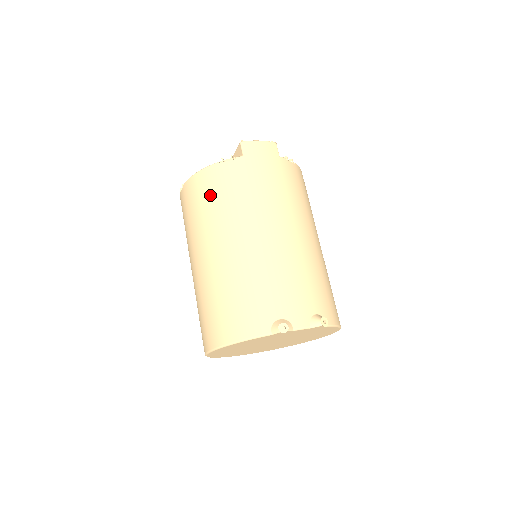
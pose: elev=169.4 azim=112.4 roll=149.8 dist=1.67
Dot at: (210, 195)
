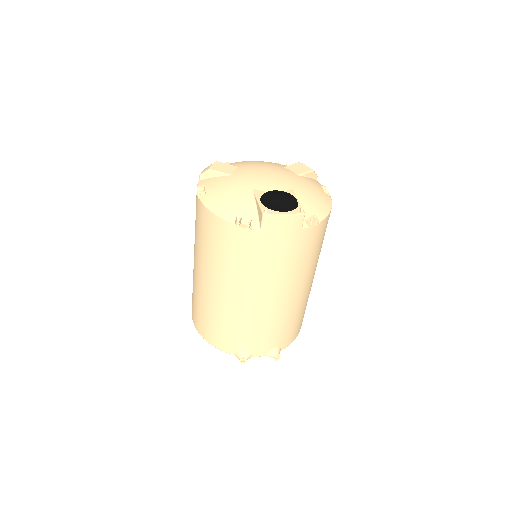
Dot at: (218, 244)
